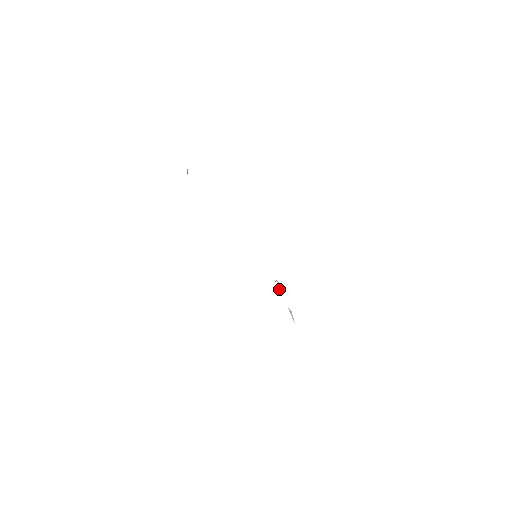
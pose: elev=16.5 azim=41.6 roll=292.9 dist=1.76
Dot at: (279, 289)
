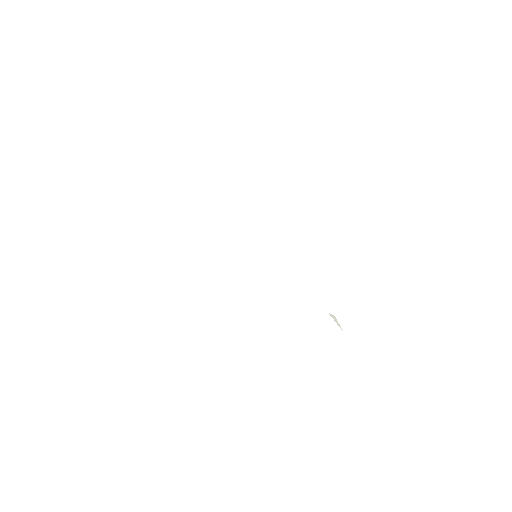
Dot at: occluded
